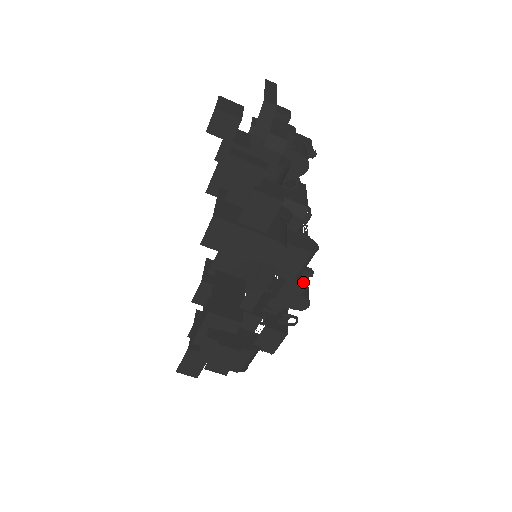
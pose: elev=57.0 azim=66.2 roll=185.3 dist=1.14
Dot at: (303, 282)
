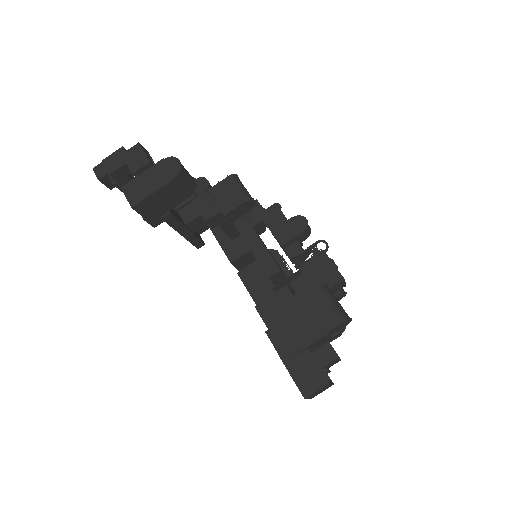
Dot at: (273, 209)
